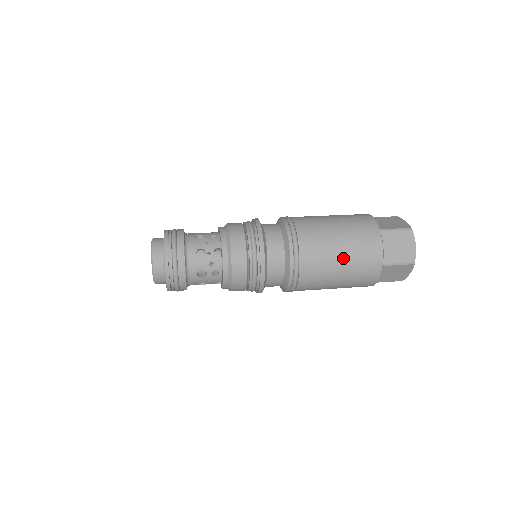
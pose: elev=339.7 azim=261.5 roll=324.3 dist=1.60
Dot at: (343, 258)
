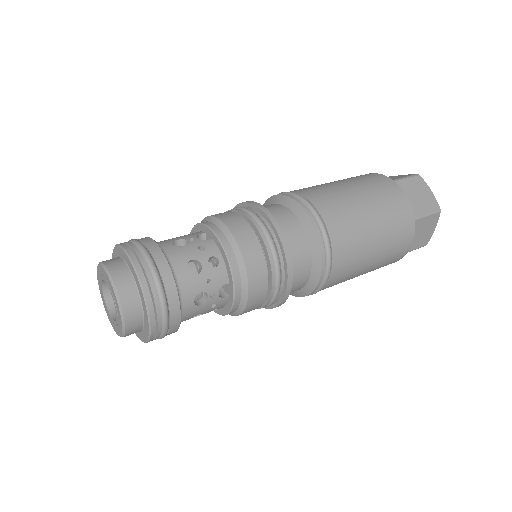
Dot at: (371, 266)
